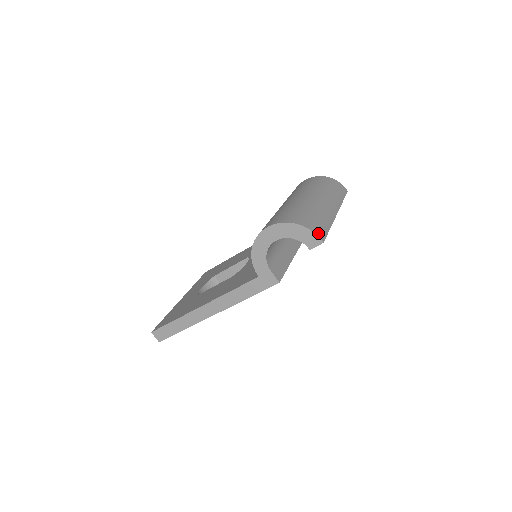
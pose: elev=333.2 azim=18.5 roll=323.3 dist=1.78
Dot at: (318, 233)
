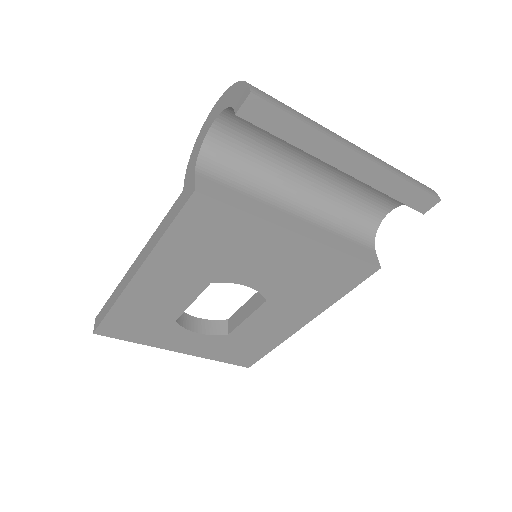
Dot at: (256, 89)
